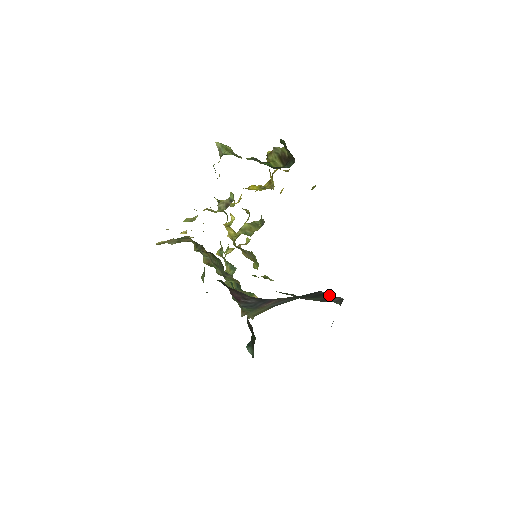
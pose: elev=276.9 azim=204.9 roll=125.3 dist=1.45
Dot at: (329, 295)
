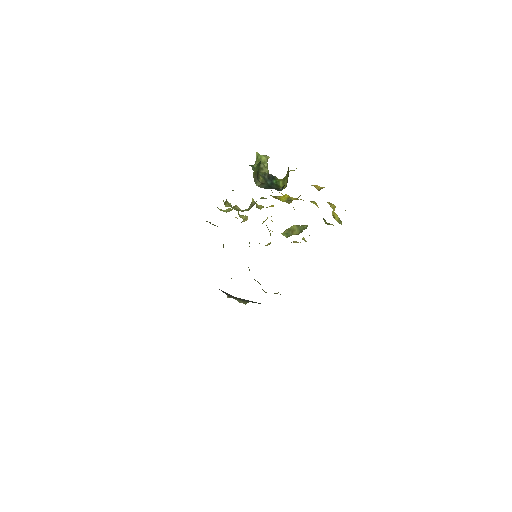
Dot at: occluded
